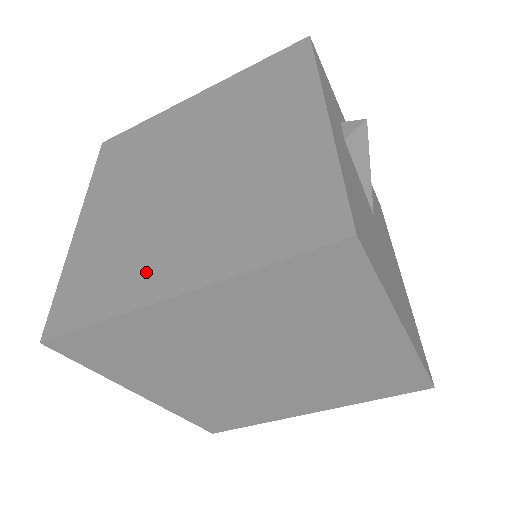
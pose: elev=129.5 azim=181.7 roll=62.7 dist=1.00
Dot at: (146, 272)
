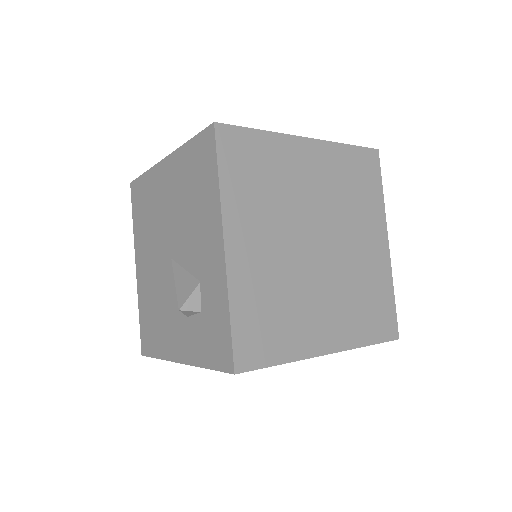
Dot at: occluded
